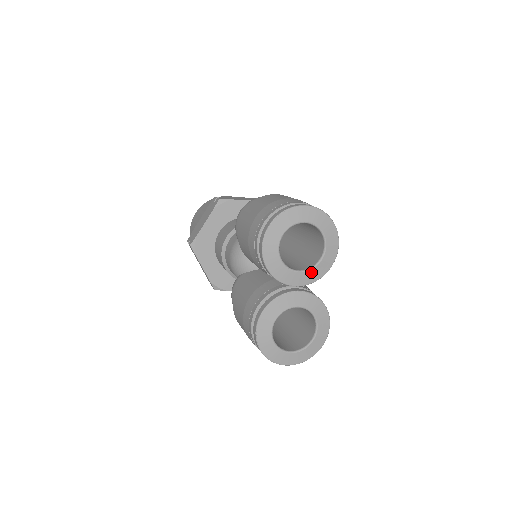
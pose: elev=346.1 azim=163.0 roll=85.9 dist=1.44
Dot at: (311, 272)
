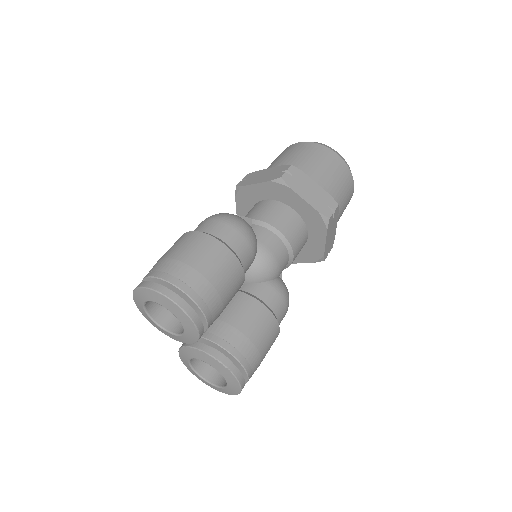
Dot at: (185, 336)
